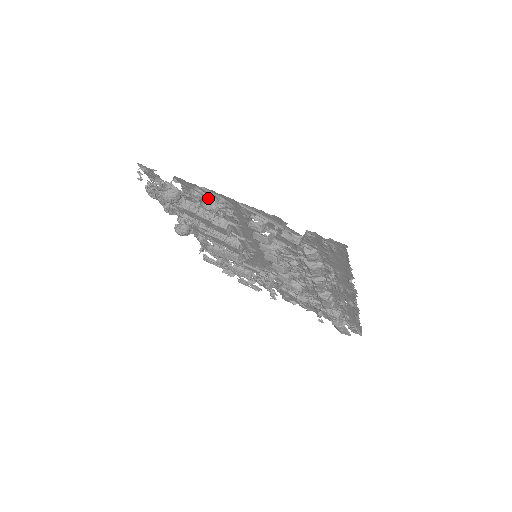
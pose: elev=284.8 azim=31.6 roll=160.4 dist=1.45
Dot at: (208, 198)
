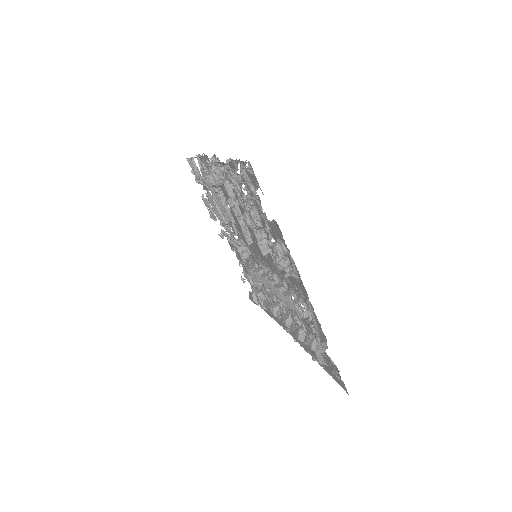
Dot at: occluded
